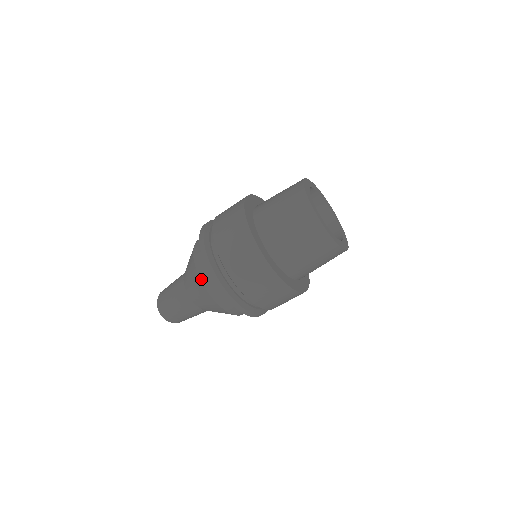
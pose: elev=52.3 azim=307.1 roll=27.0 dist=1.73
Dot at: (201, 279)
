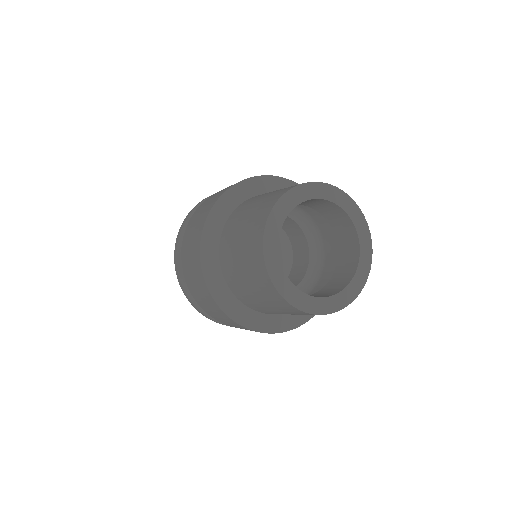
Dot at: occluded
